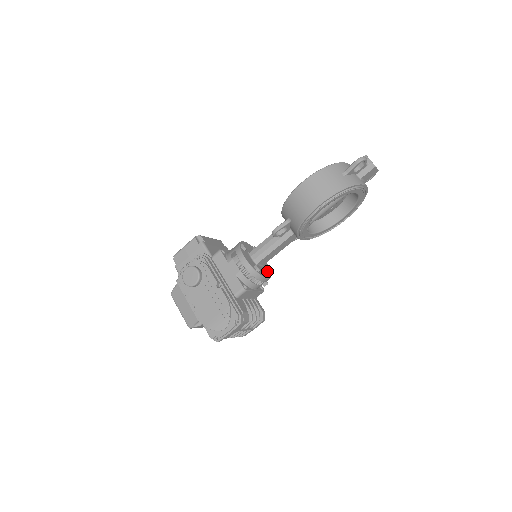
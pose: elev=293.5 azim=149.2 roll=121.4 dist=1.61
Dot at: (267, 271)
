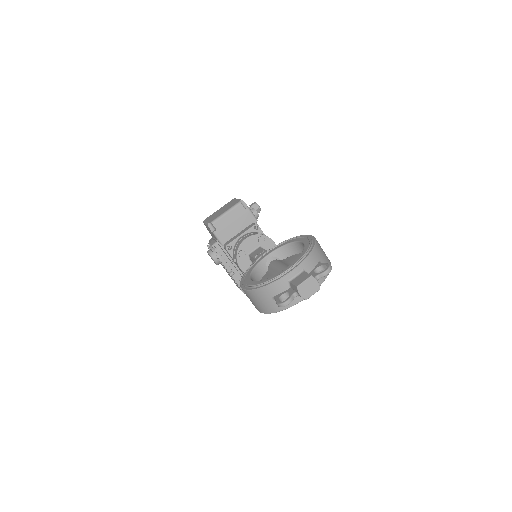
Dot at: occluded
